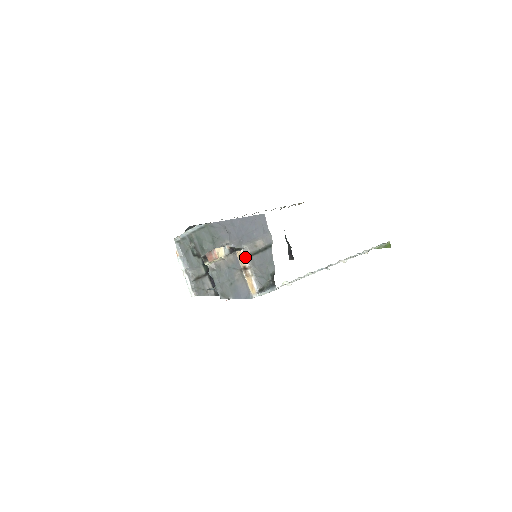
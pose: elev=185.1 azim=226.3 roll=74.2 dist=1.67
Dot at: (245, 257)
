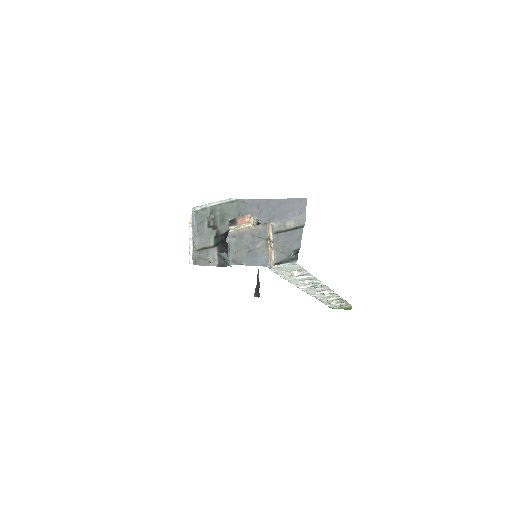
Dot at: (272, 232)
